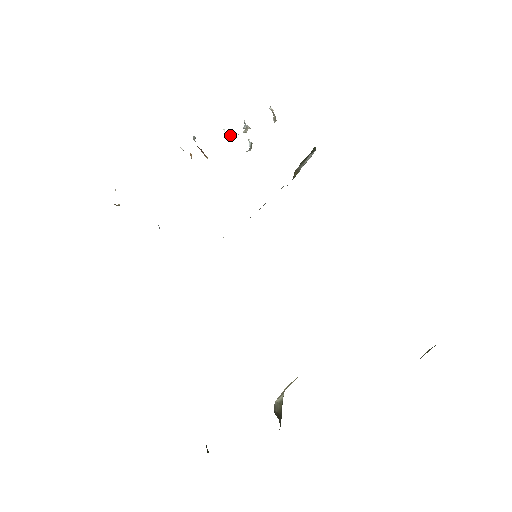
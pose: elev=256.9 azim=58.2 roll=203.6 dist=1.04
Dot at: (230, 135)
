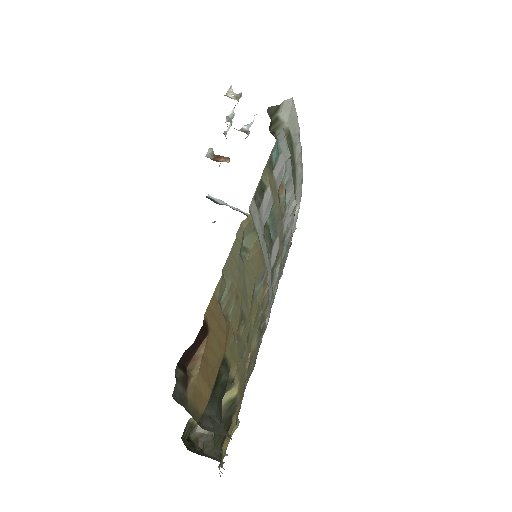
Dot at: occluded
